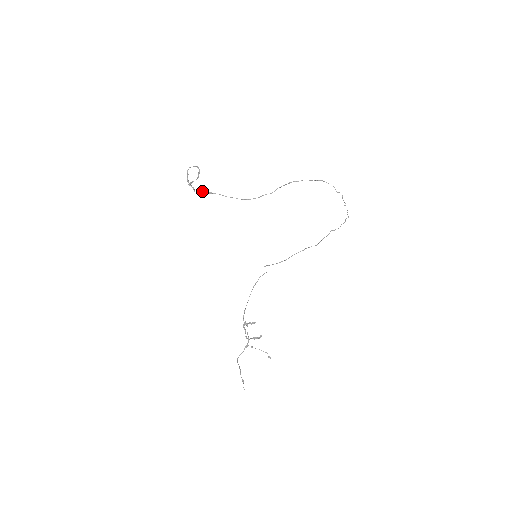
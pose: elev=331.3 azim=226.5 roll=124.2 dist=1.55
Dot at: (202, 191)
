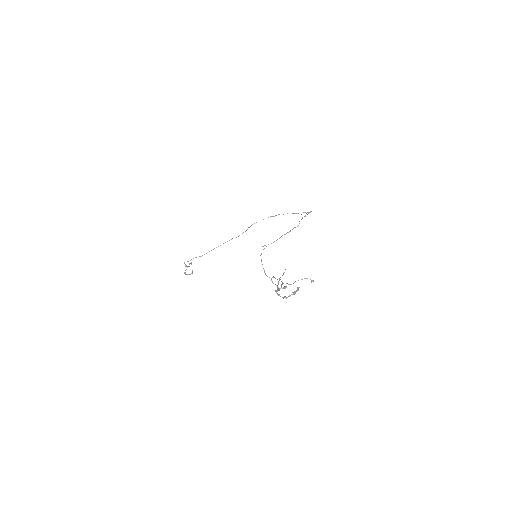
Dot at: occluded
